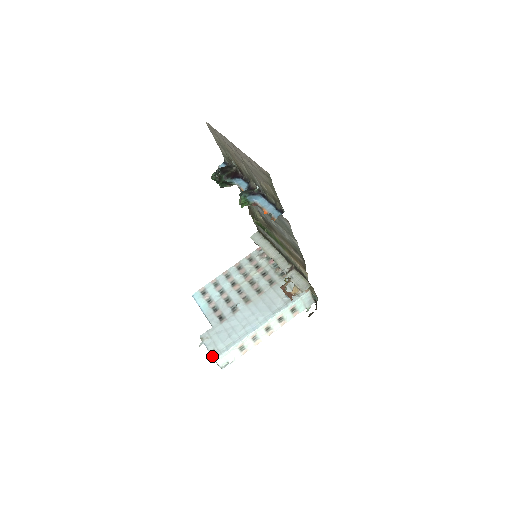
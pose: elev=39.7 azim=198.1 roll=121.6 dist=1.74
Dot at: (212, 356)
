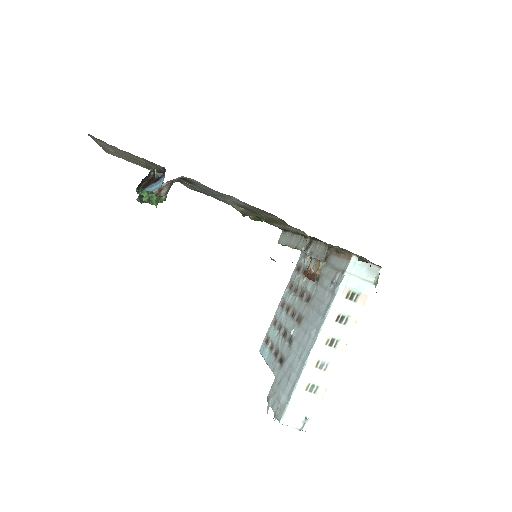
Dot at: (277, 418)
